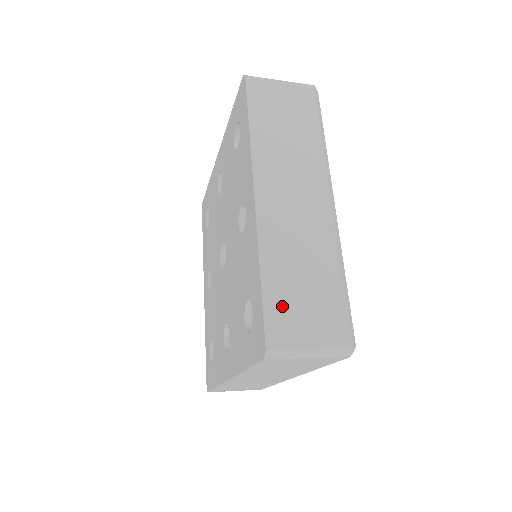
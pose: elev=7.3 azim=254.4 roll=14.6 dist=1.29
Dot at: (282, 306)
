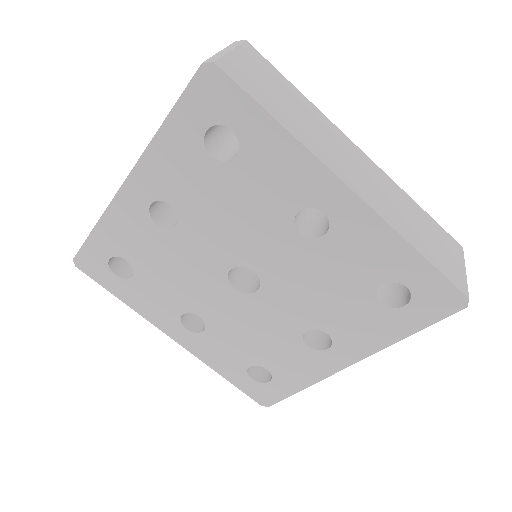
Dot at: occluded
